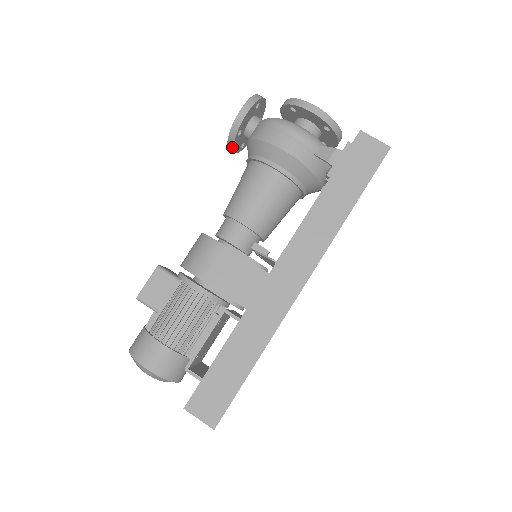
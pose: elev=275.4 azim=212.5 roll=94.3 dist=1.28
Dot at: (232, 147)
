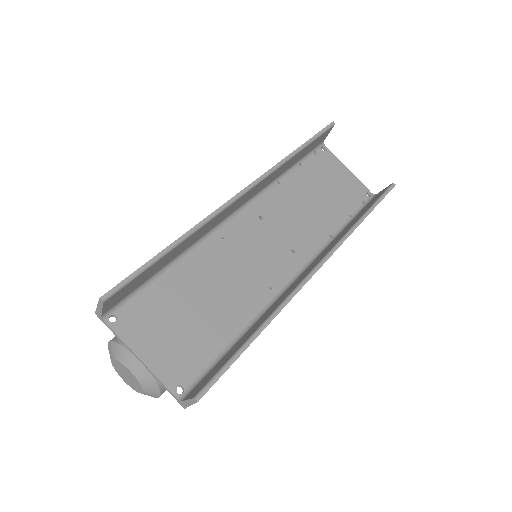
Dot at: occluded
